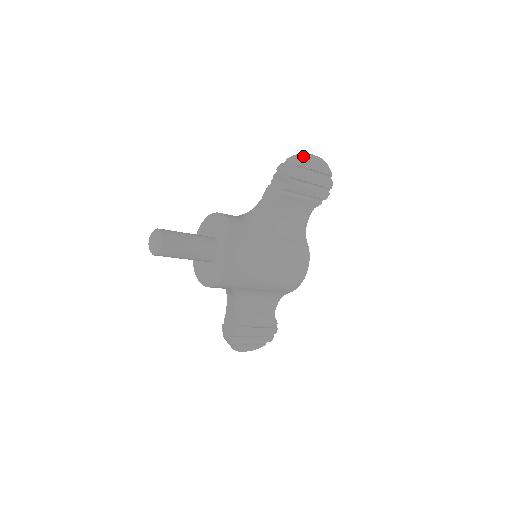
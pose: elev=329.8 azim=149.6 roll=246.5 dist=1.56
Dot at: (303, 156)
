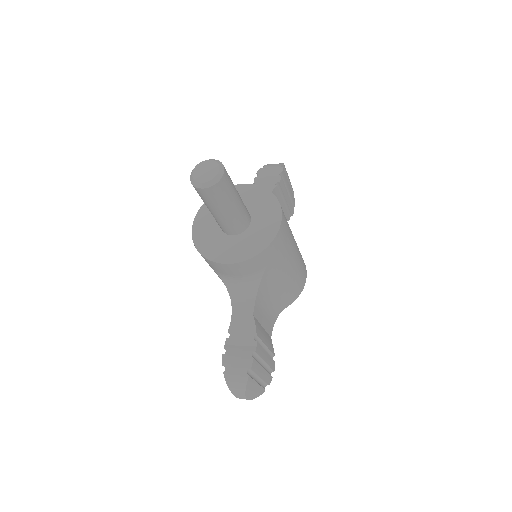
Dot at: (279, 163)
